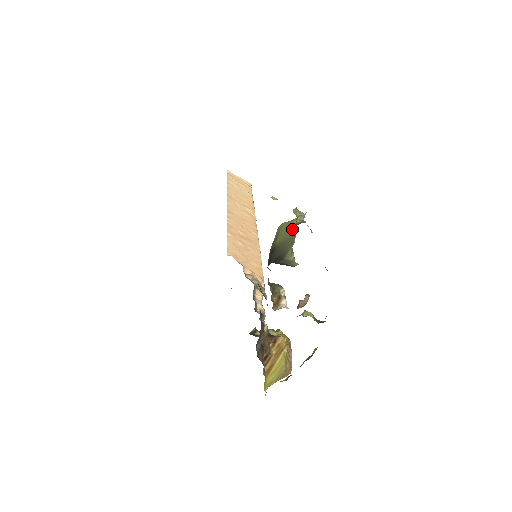
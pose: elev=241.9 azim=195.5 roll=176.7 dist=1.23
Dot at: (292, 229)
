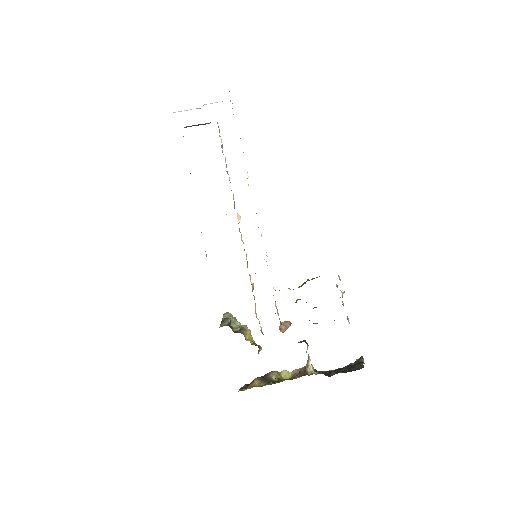
Dot at: occluded
